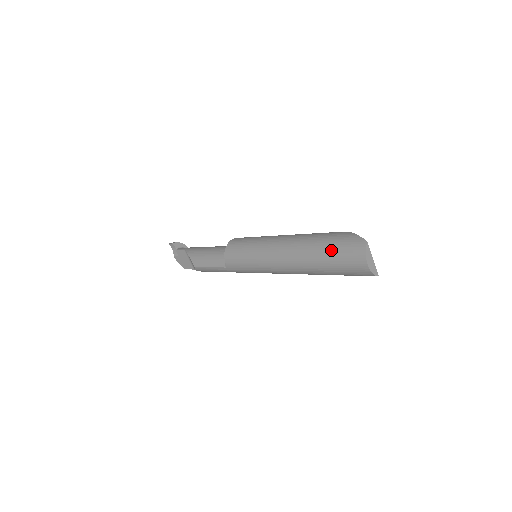
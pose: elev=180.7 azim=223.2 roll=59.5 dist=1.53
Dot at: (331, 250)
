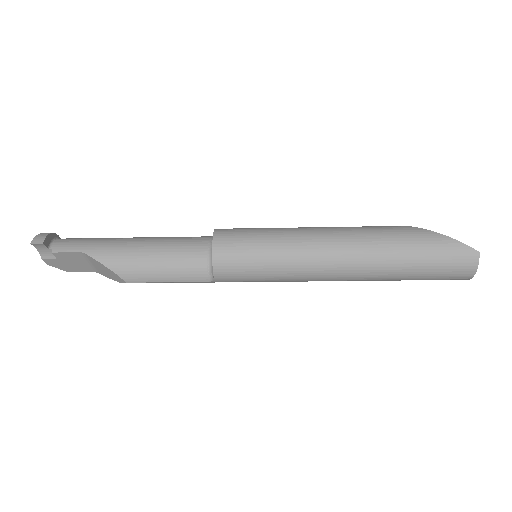
Dot at: (427, 263)
